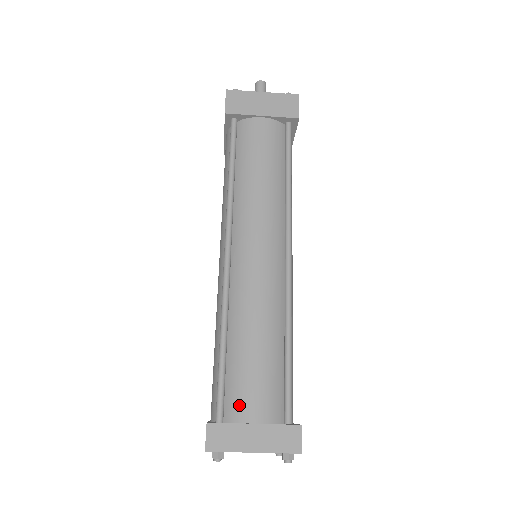
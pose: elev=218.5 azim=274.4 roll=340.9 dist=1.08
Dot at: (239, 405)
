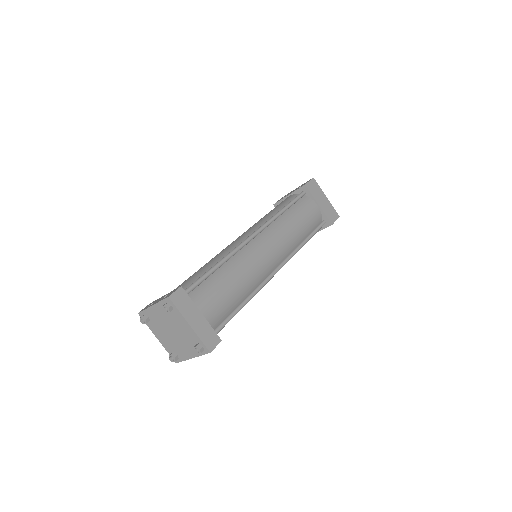
Dot at: (201, 298)
